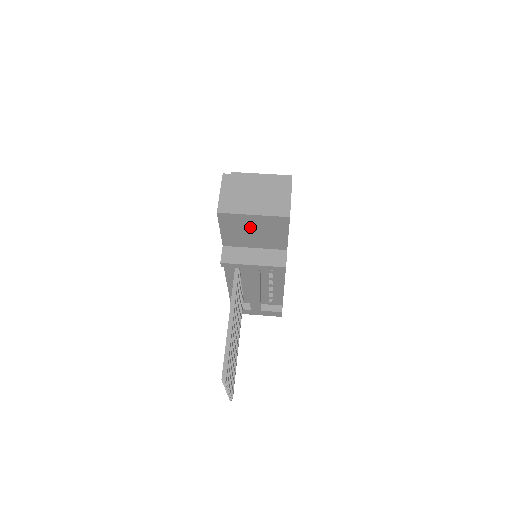
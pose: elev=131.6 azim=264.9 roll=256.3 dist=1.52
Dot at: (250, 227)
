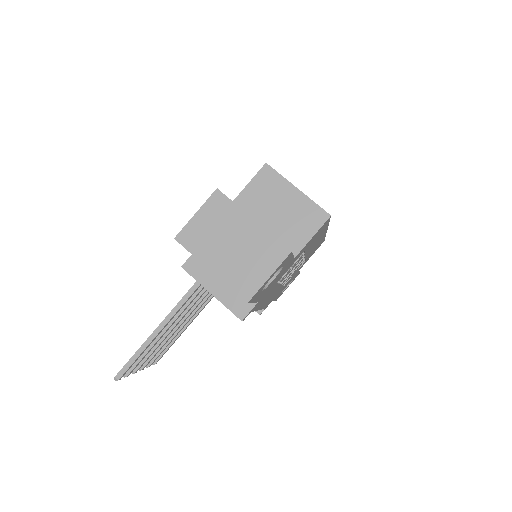
Dot at: occluded
